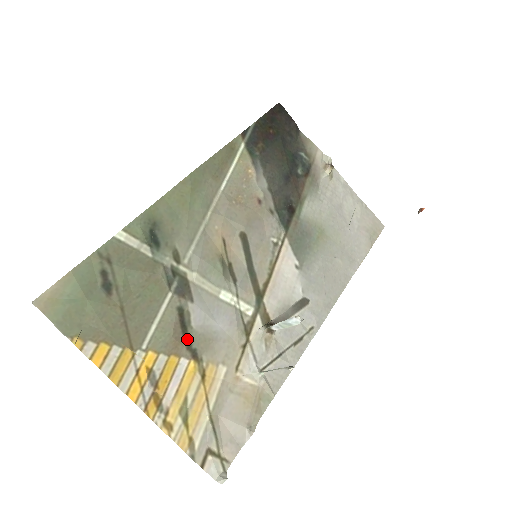
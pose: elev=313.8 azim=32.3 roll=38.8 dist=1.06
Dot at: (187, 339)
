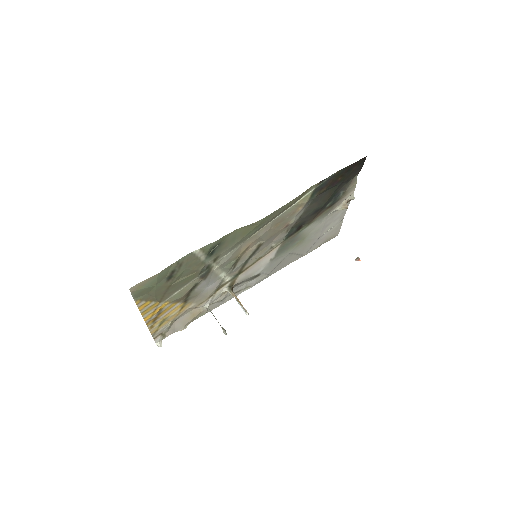
Dot at: (188, 295)
